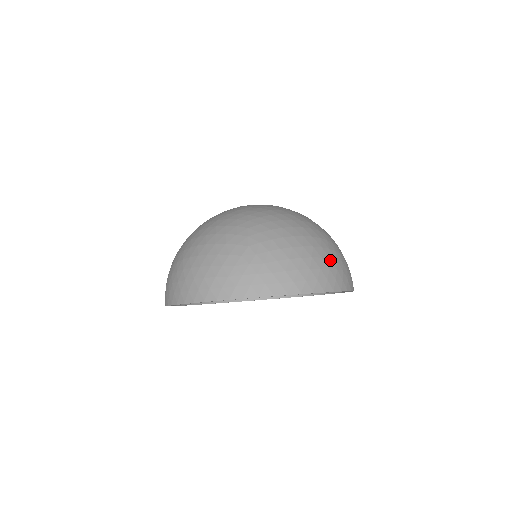
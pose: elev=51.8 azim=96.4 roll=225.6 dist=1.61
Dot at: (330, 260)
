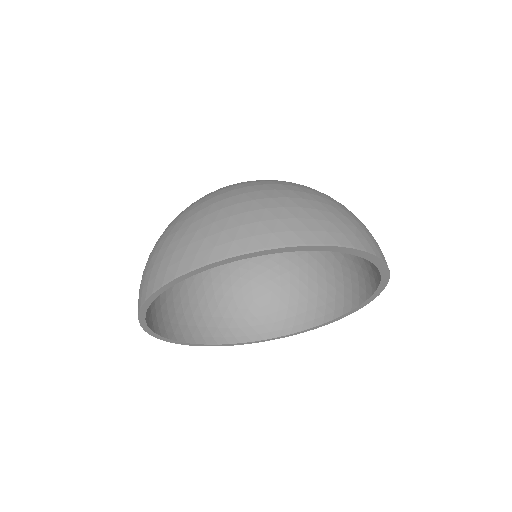
Dot at: (301, 209)
